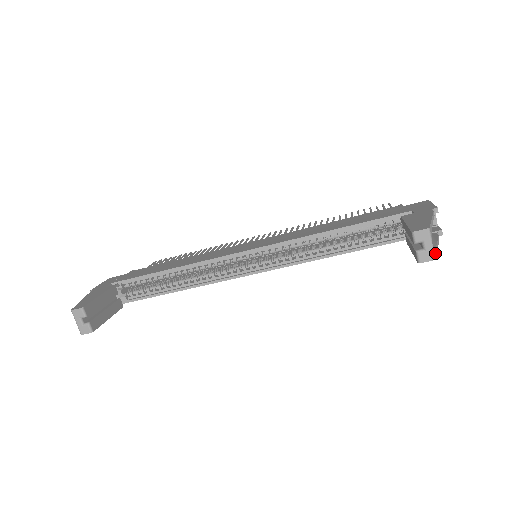
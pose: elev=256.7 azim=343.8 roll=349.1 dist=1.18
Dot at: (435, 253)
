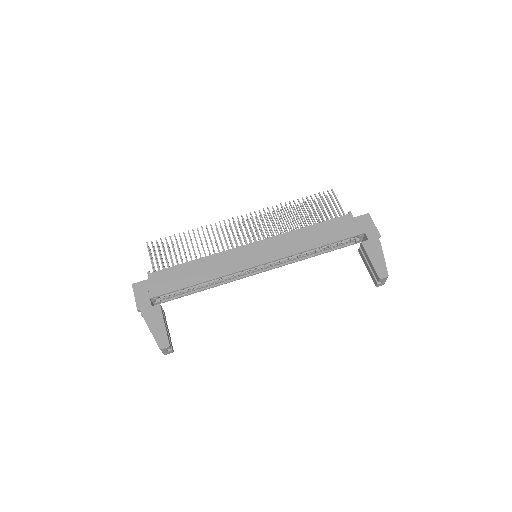
Dot at: occluded
